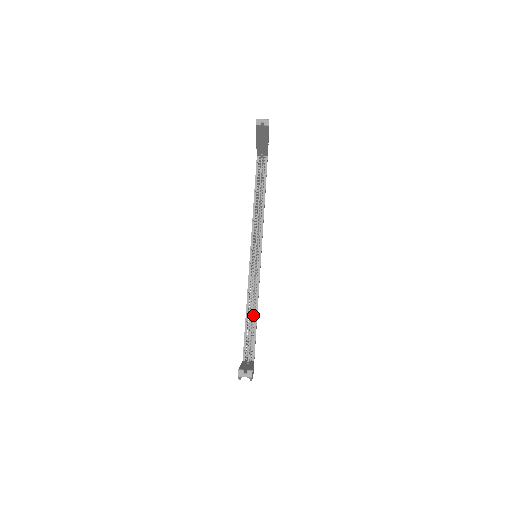
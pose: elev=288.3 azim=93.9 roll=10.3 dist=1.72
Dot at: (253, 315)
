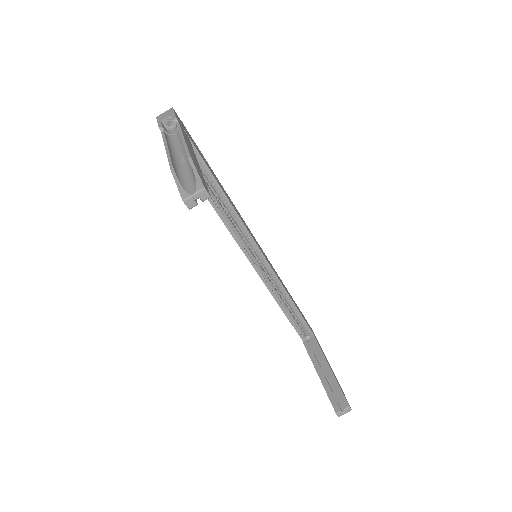
Dot at: (288, 303)
